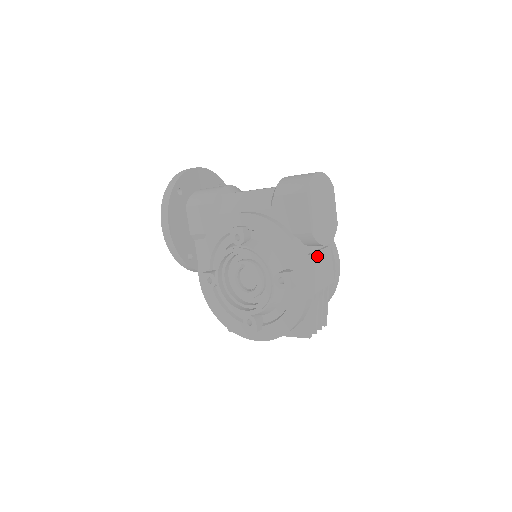
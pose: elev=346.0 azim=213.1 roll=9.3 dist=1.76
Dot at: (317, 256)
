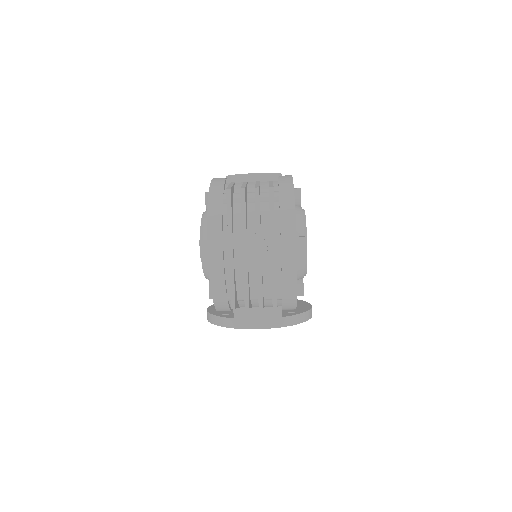
Dot at: occluded
